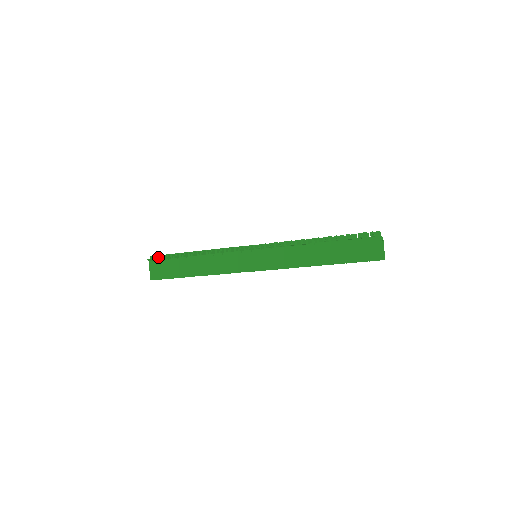
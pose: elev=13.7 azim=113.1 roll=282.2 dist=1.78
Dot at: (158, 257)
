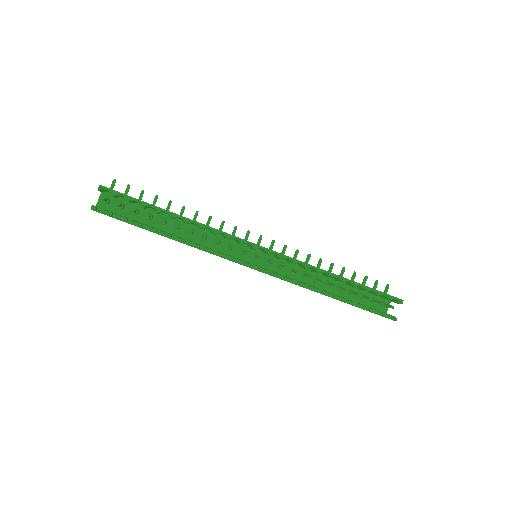
Dot at: occluded
